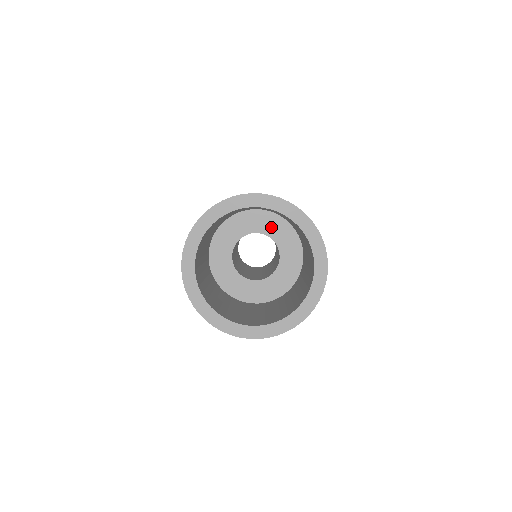
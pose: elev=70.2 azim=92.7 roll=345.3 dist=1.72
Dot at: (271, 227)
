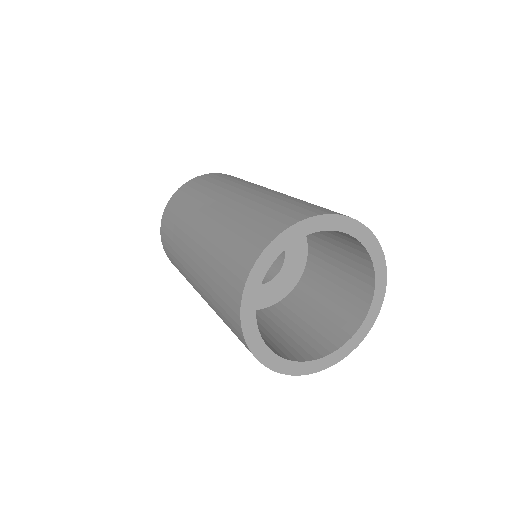
Dot at: occluded
